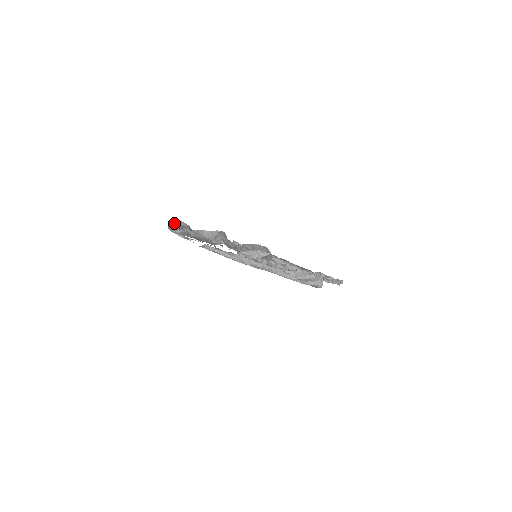
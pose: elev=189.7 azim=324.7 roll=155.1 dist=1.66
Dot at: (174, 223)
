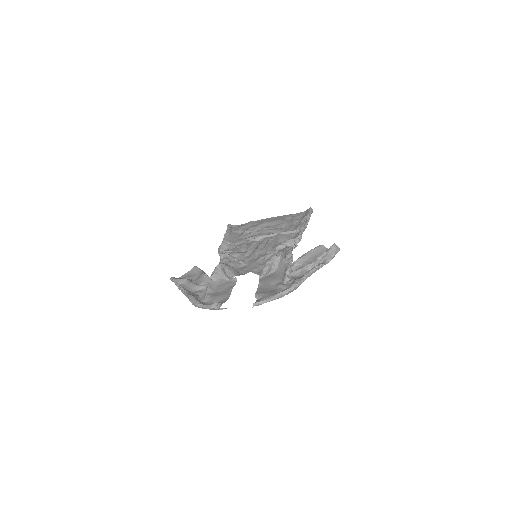
Dot at: (194, 298)
